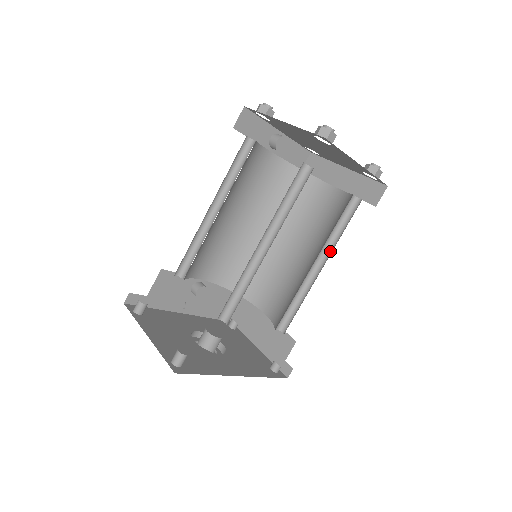
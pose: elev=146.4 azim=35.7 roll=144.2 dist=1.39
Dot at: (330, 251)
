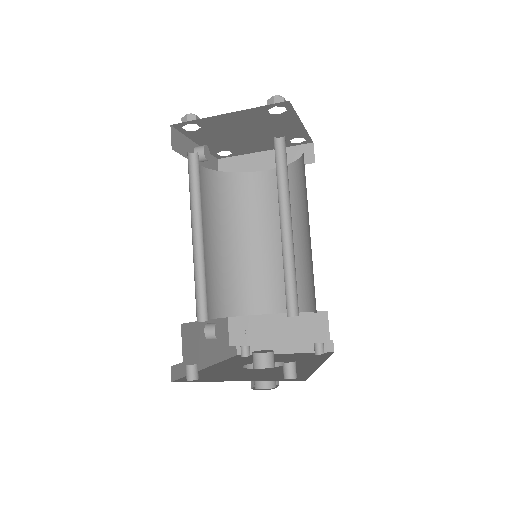
Dot at: occluded
